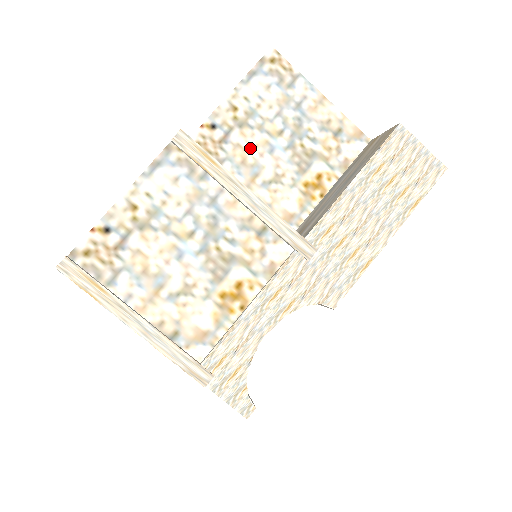
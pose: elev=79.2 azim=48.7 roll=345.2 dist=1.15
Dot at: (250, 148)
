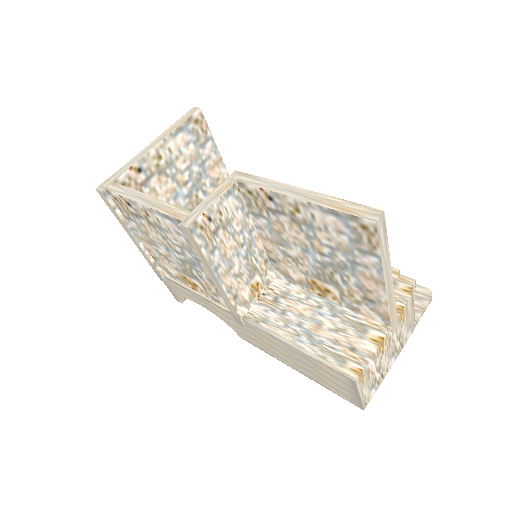
Dot at: (290, 234)
